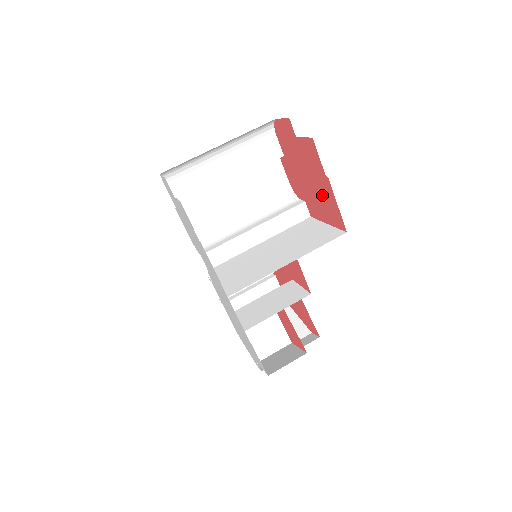
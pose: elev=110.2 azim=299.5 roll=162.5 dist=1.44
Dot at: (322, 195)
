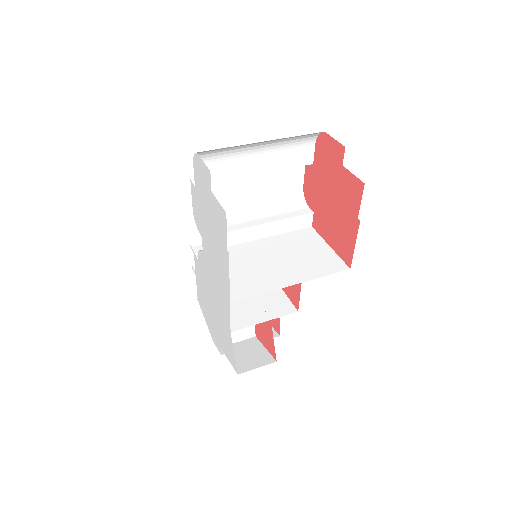
Dot at: (341, 226)
